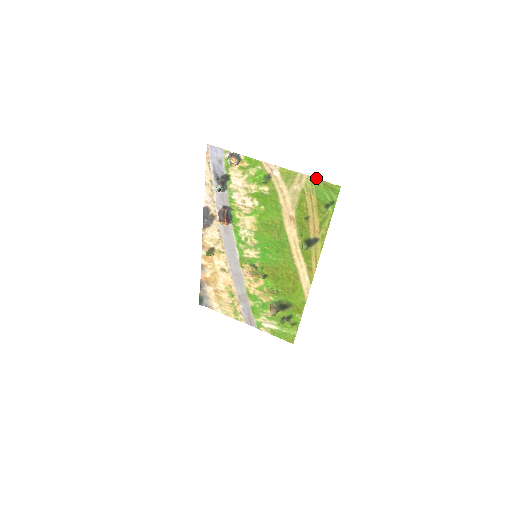
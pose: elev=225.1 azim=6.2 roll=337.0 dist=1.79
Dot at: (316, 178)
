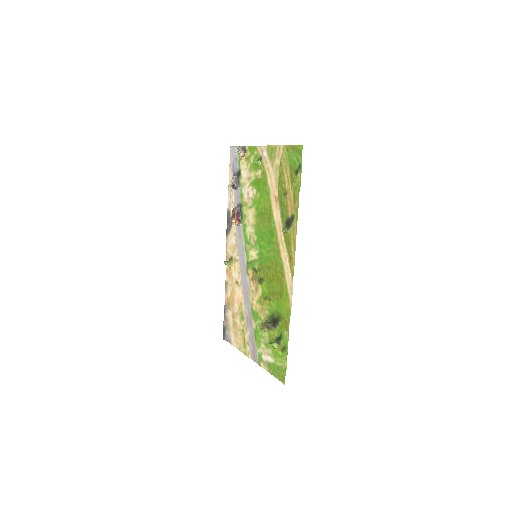
Dot at: (288, 145)
